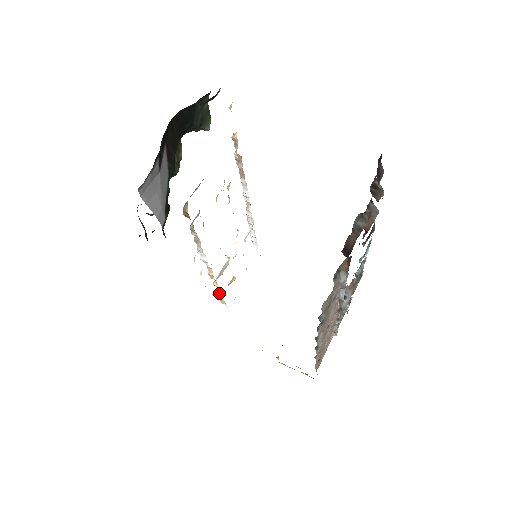
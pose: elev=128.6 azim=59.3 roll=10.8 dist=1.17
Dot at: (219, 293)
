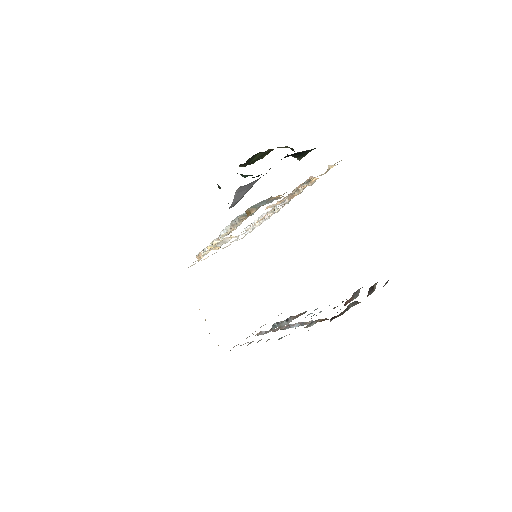
Dot at: occluded
